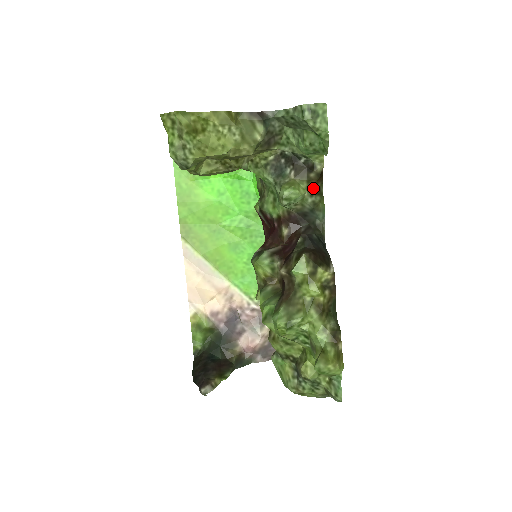
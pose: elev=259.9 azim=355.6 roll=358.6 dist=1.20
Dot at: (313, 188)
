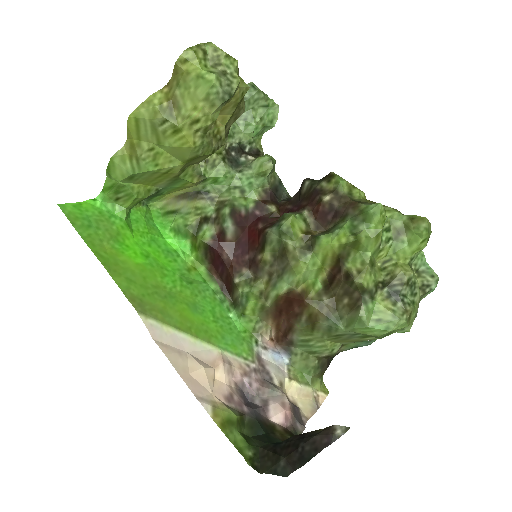
Dot at: occluded
